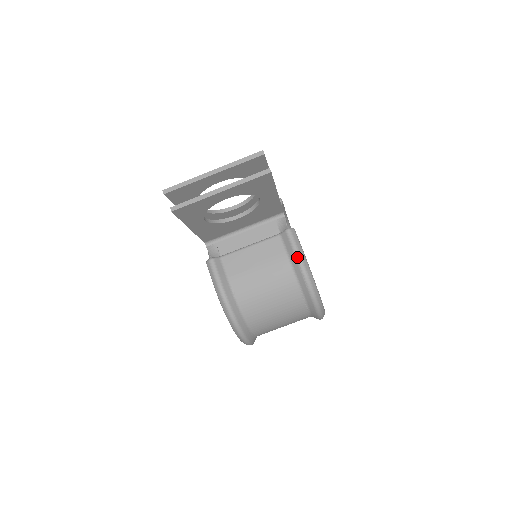
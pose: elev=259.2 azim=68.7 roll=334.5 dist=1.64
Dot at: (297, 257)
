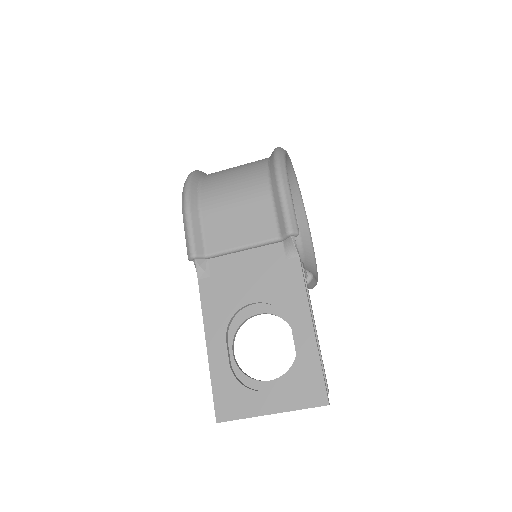
Dot at: occluded
